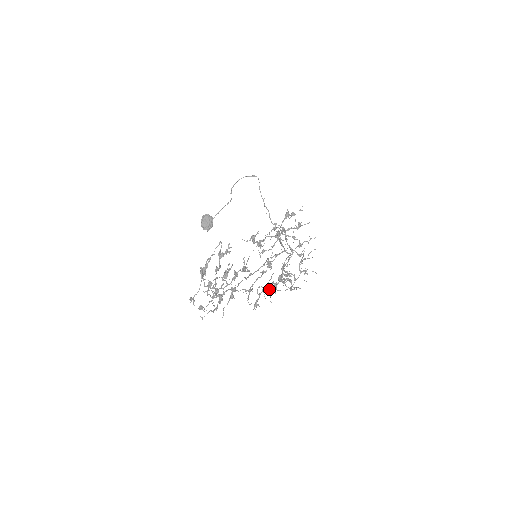
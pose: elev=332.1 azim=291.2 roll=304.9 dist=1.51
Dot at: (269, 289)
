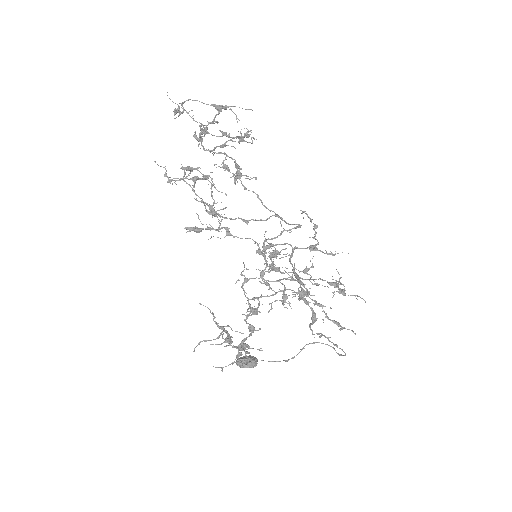
Dot at: (227, 232)
